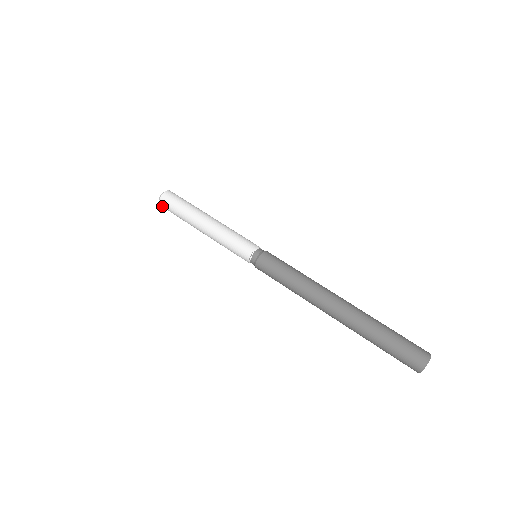
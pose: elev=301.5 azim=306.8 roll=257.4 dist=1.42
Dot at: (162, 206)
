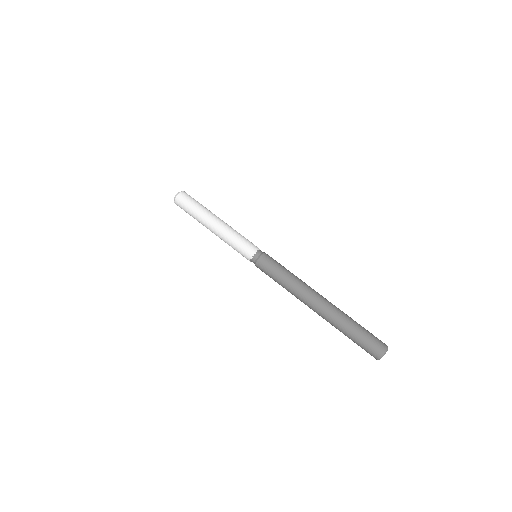
Dot at: (178, 200)
